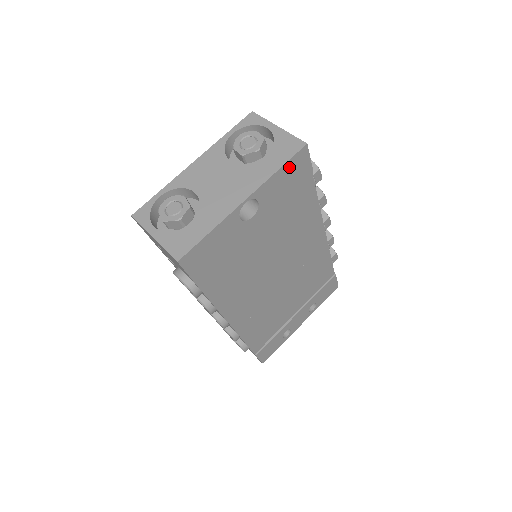
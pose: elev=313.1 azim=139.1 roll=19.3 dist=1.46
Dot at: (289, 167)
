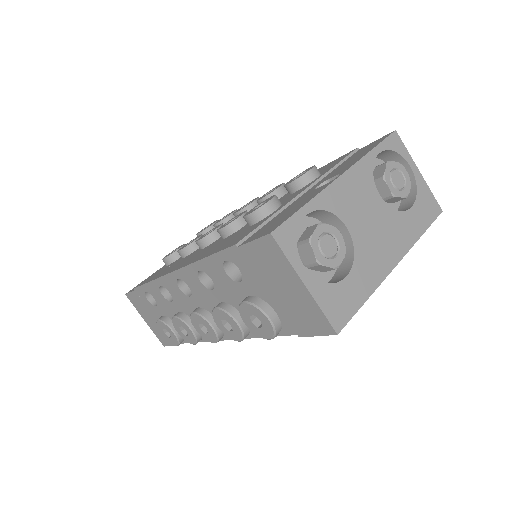
Dot at: occluded
